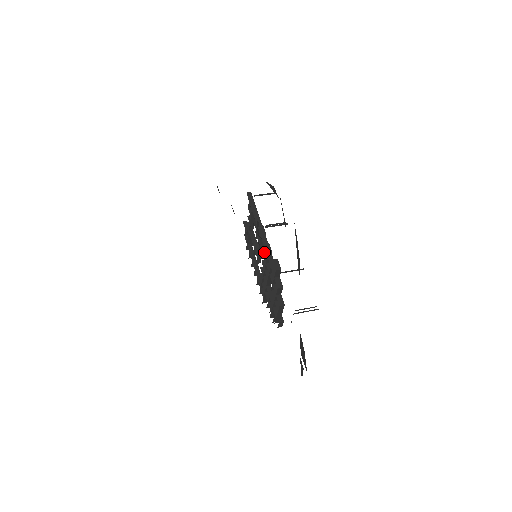
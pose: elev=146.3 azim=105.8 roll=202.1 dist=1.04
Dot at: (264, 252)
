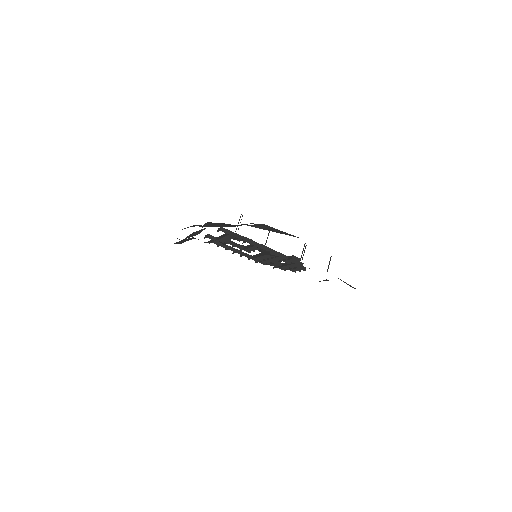
Dot at: (268, 253)
